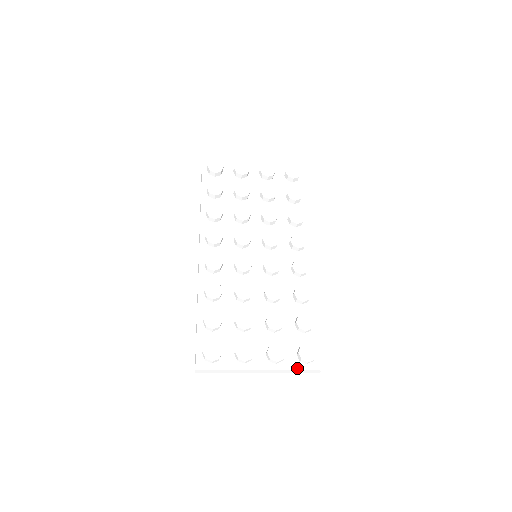
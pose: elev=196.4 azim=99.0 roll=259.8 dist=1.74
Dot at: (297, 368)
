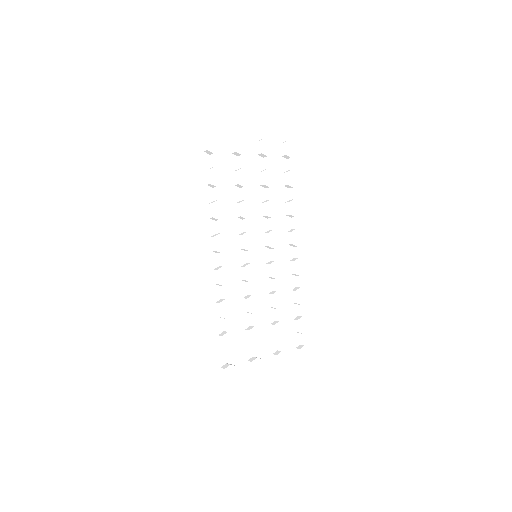
Dot at: (295, 367)
